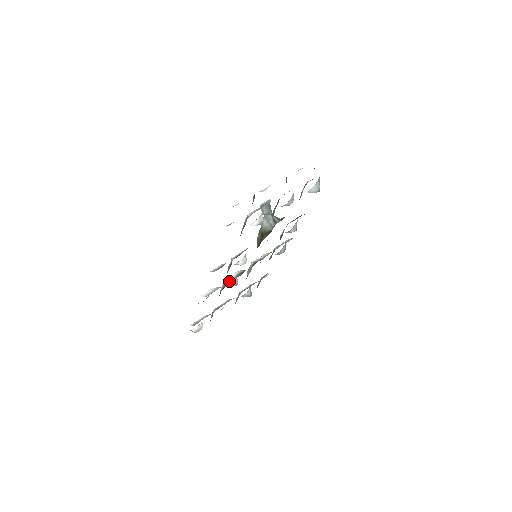
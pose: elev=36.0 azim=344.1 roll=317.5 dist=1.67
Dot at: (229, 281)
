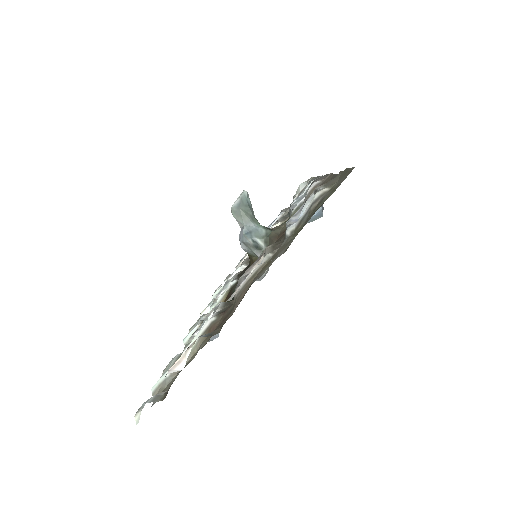
Dot at: occluded
